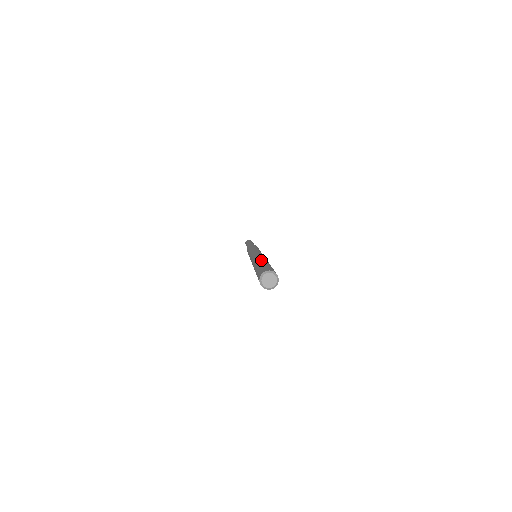
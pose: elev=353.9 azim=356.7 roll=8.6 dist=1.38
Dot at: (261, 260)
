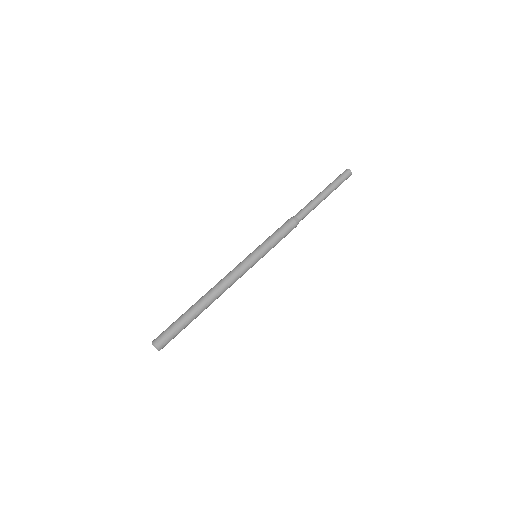
Dot at: (197, 310)
